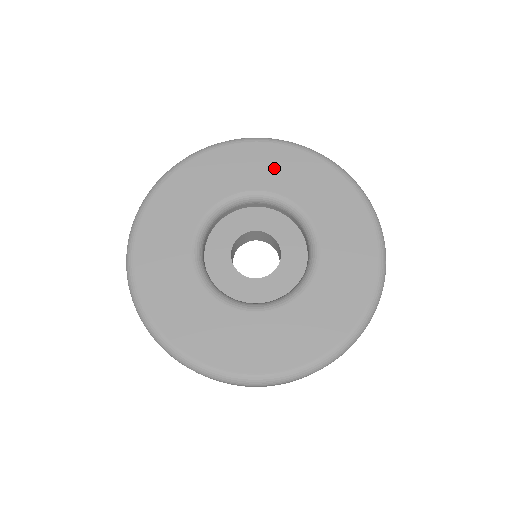
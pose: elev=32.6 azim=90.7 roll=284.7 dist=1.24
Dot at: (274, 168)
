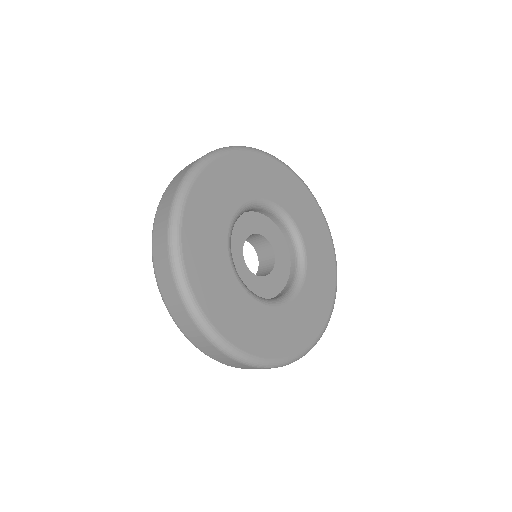
Dot at: (304, 210)
